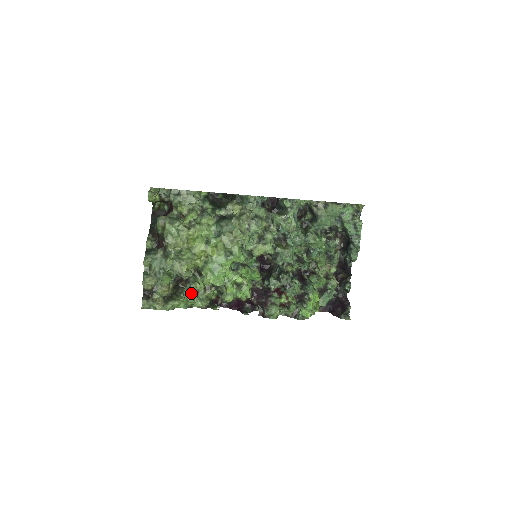
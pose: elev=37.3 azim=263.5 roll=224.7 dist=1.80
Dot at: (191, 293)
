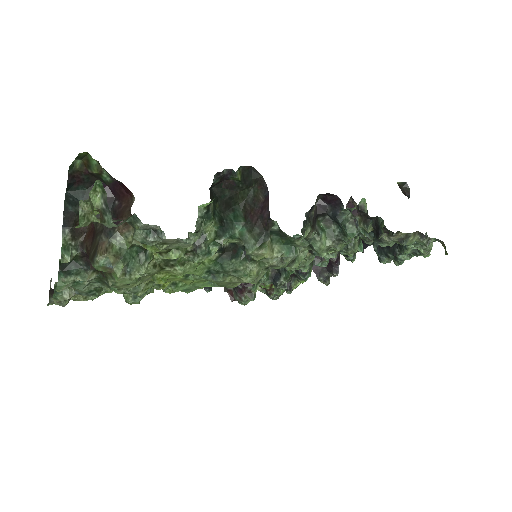
Dot at: (139, 303)
